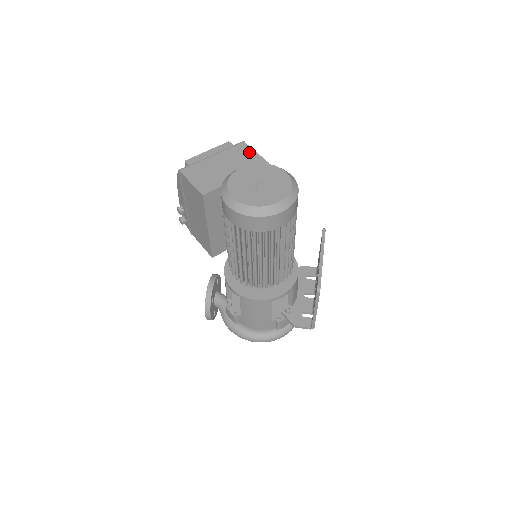
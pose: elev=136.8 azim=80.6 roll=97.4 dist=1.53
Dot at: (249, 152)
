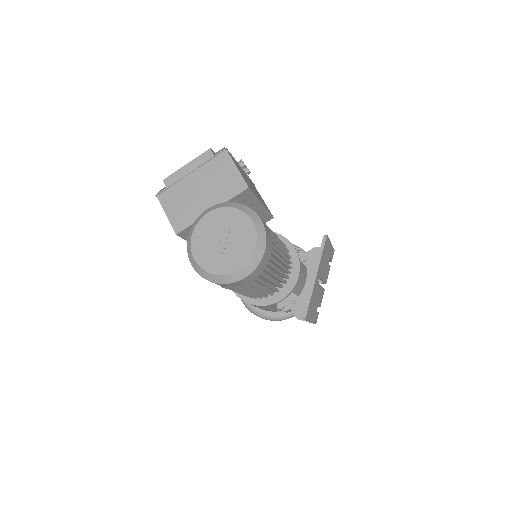
Dot at: (229, 168)
